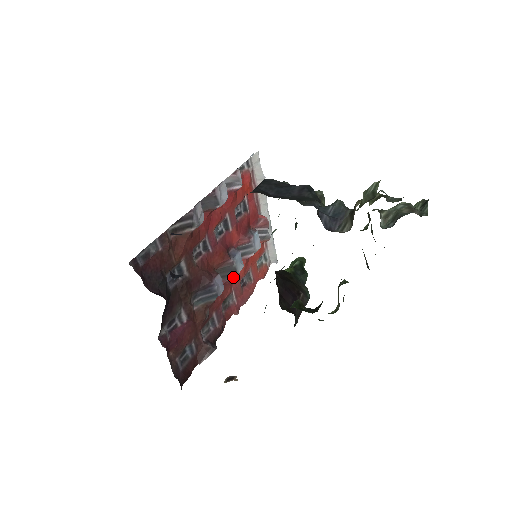
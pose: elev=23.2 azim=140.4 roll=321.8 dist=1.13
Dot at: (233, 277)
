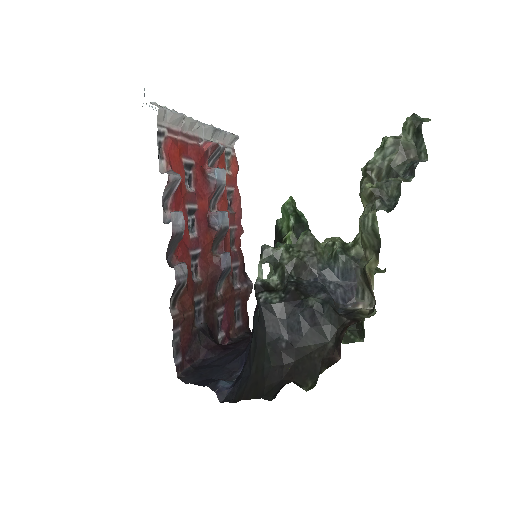
Dot at: occluded
